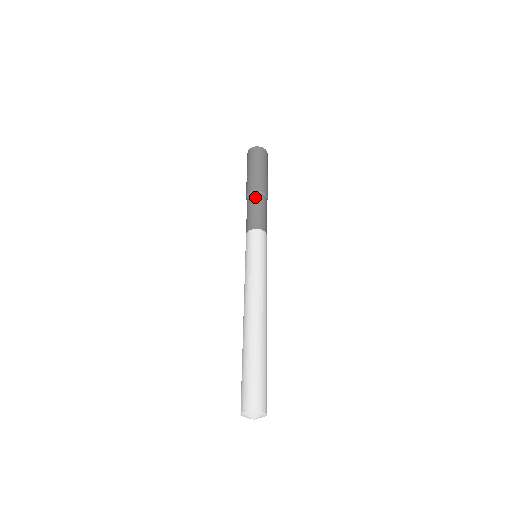
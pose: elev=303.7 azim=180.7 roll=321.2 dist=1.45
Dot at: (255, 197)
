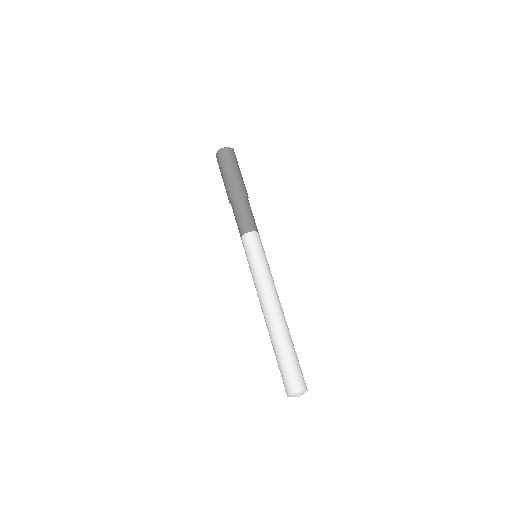
Dot at: (238, 201)
